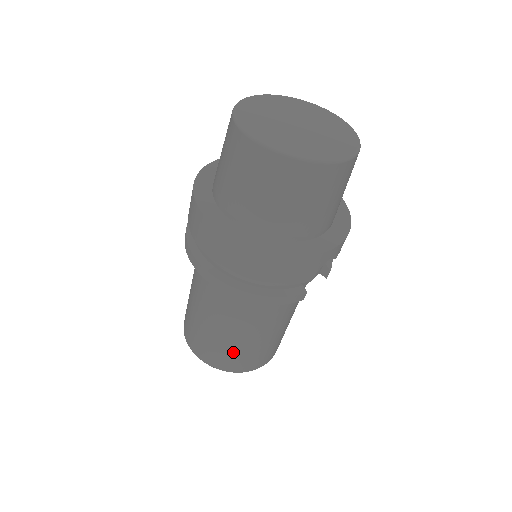
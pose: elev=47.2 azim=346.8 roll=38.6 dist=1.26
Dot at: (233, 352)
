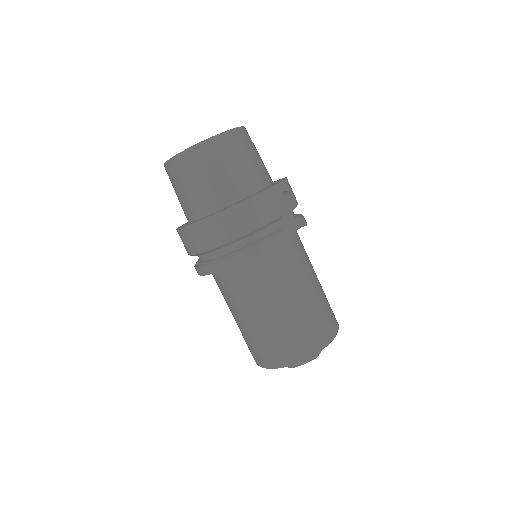
Dot at: (290, 332)
